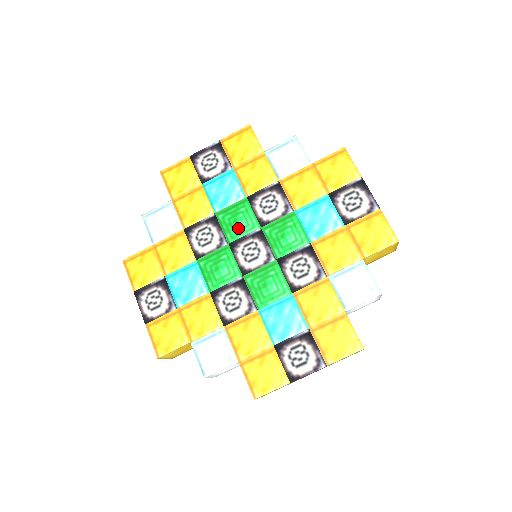
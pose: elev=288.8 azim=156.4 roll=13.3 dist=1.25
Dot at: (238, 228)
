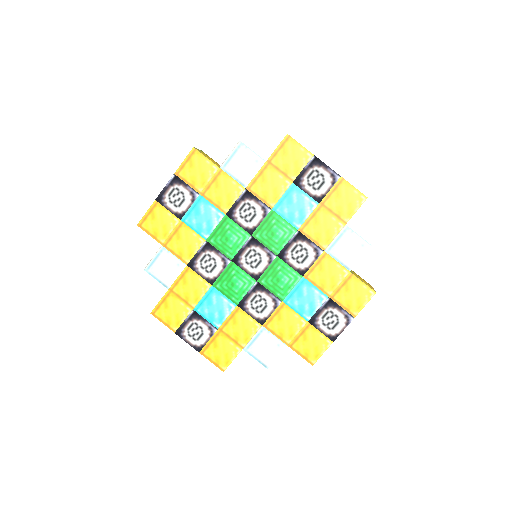
Dot at: (232, 244)
